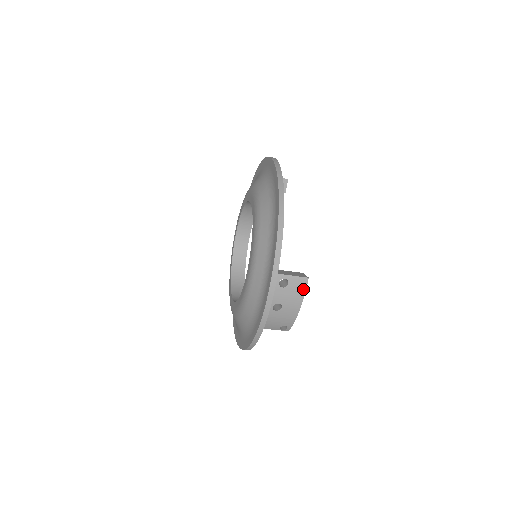
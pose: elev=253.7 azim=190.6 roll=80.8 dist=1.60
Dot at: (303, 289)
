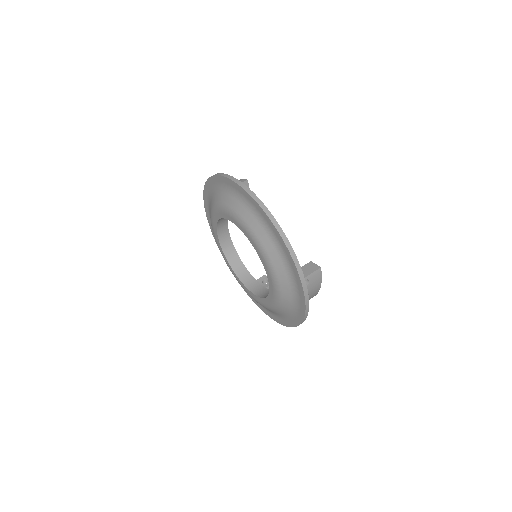
Dot at: (320, 276)
